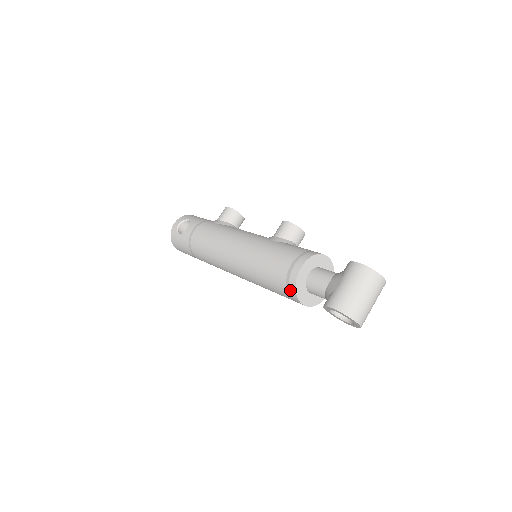
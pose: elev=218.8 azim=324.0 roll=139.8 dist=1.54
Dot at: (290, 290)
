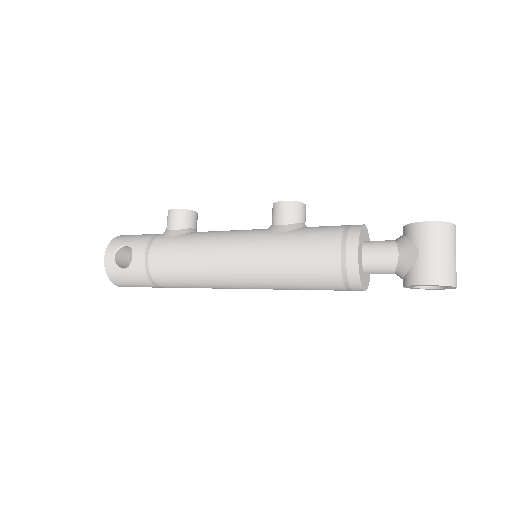
Dot at: (350, 283)
